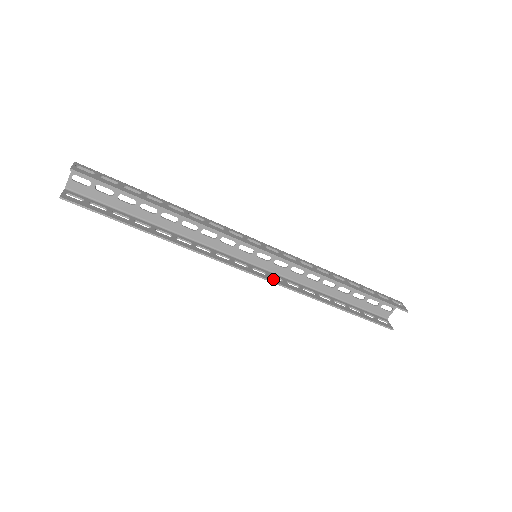
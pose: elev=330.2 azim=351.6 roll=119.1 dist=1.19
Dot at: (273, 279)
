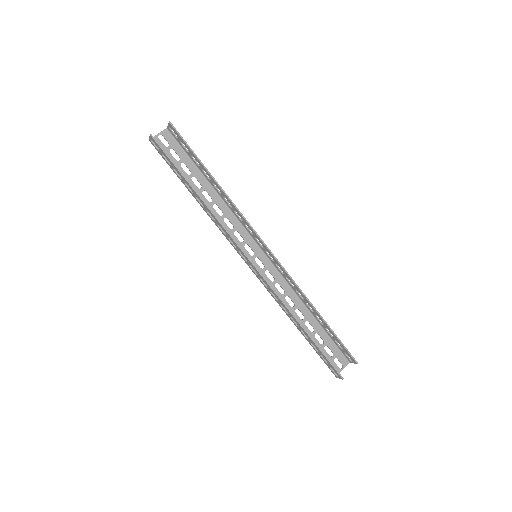
Dot at: (264, 278)
